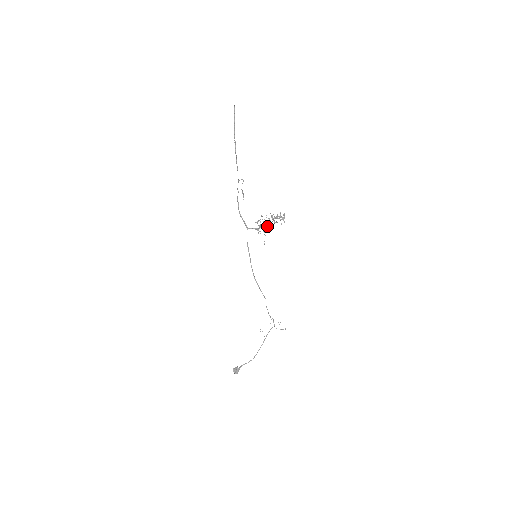
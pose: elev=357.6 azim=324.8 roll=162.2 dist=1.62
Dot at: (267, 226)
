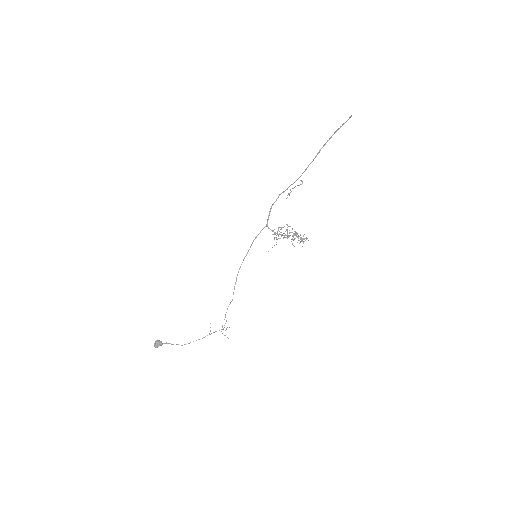
Dot at: (284, 237)
